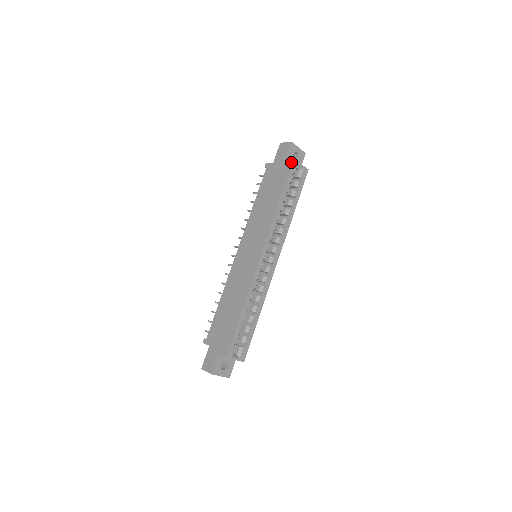
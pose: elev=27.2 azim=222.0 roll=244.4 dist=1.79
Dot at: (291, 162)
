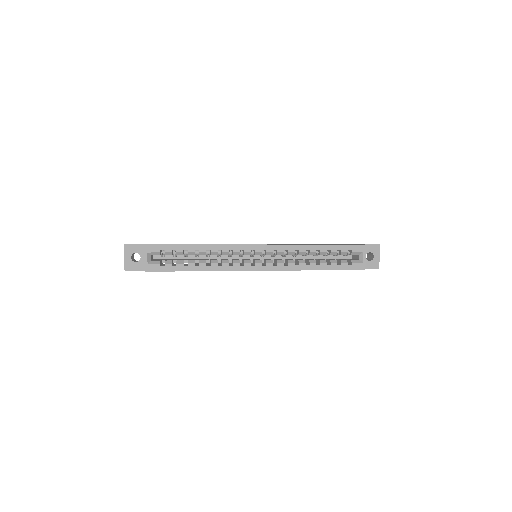
Dot at: (360, 244)
